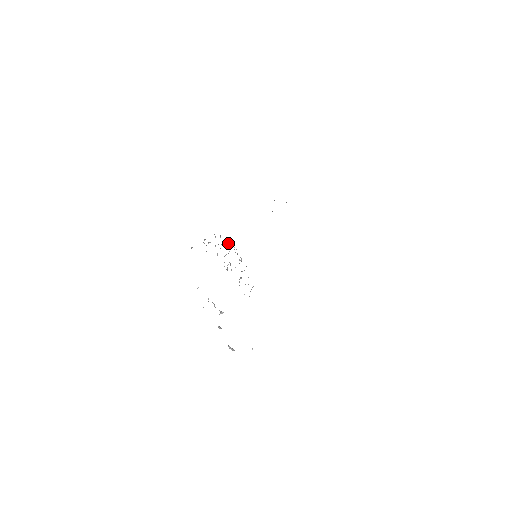
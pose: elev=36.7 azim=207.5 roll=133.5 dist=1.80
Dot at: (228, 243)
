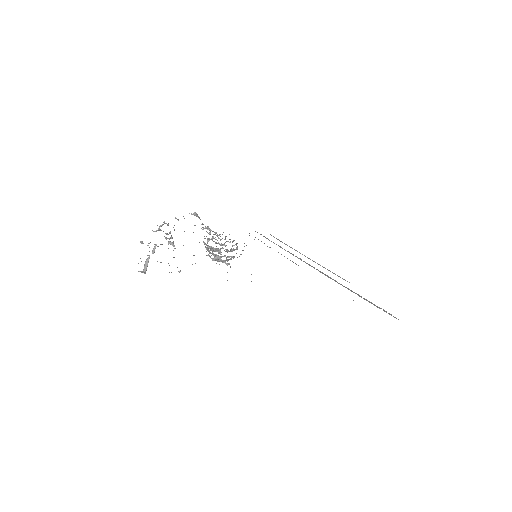
Dot at: (230, 242)
